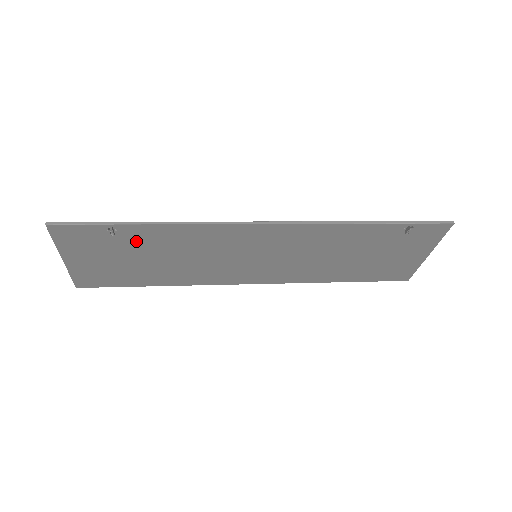
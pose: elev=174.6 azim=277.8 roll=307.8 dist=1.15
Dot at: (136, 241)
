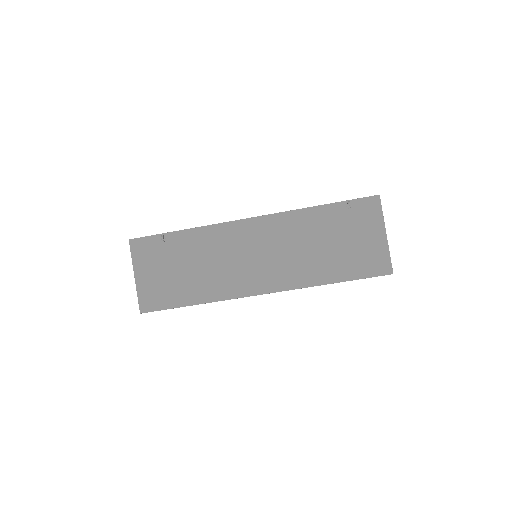
Dot at: (177, 249)
